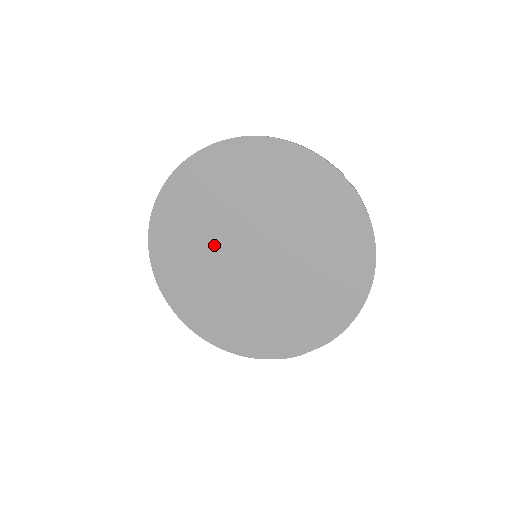
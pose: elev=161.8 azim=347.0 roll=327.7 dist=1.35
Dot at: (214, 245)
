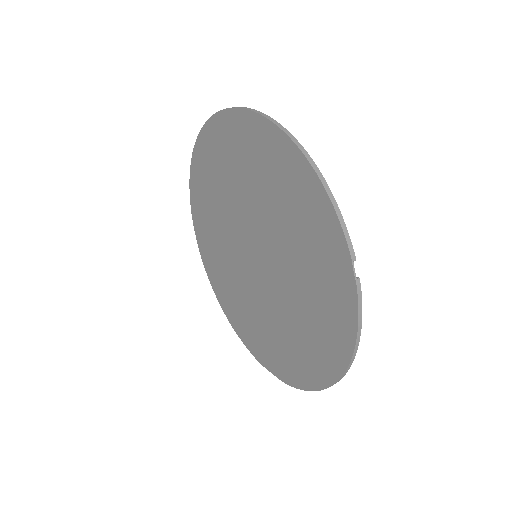
Dot at: (230, 214)
